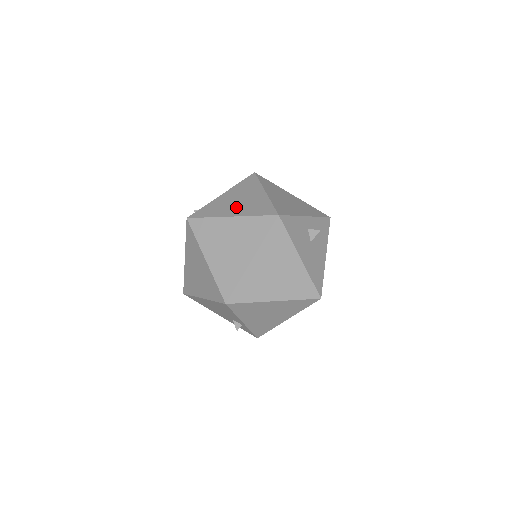
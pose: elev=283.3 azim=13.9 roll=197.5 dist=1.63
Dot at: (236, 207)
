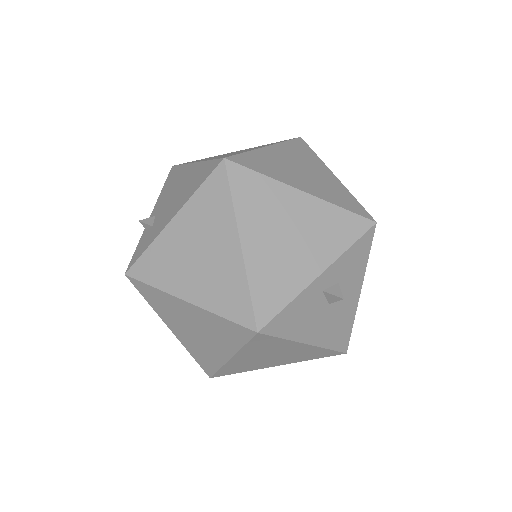
Dot at: (193, 276)
